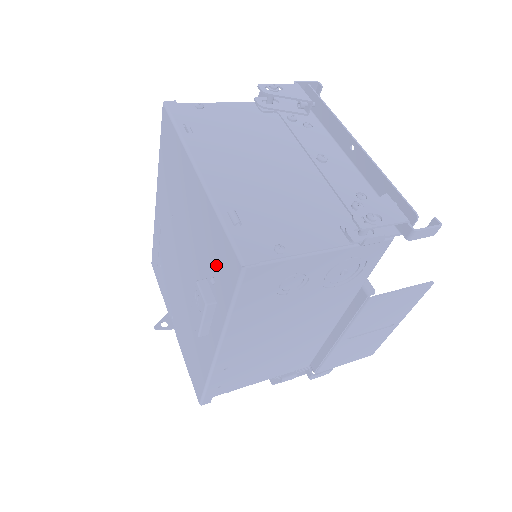
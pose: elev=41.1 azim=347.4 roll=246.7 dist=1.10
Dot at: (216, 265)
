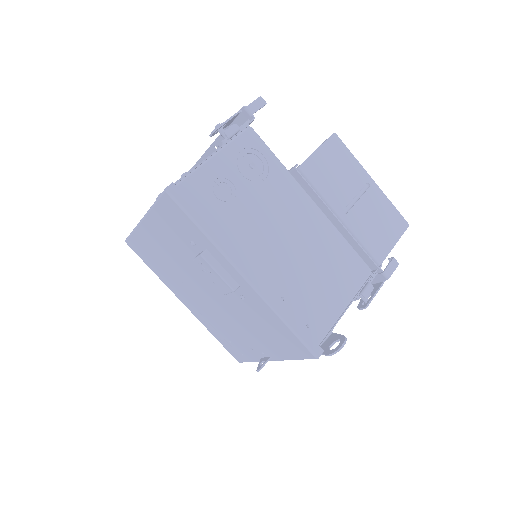
Dot at: (181, 230)
